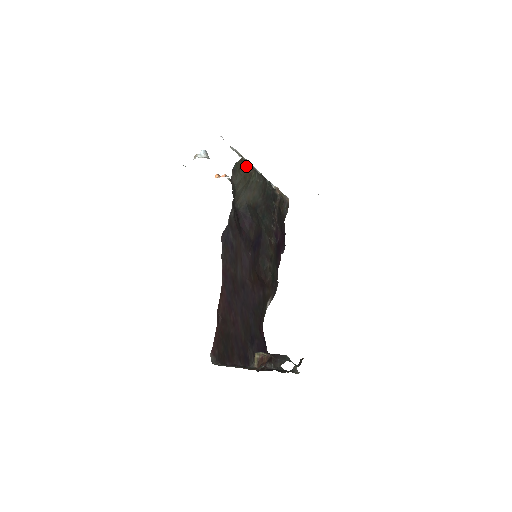
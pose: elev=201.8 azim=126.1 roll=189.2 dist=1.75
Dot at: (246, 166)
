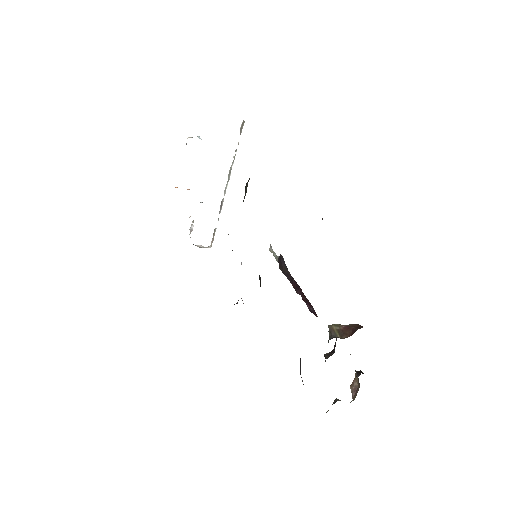
Dot at: occluded
